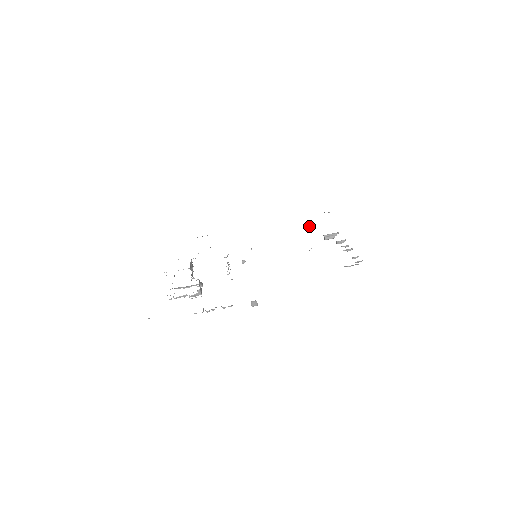
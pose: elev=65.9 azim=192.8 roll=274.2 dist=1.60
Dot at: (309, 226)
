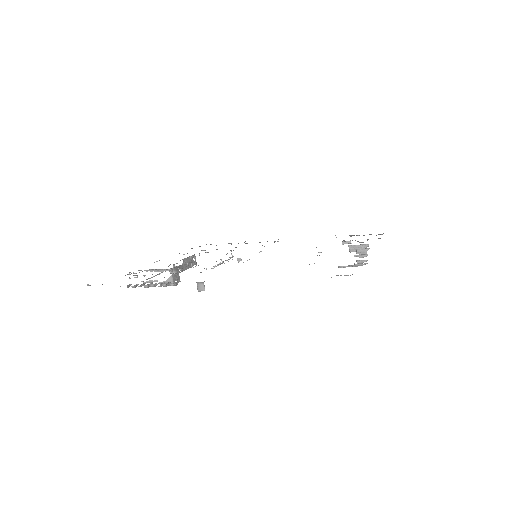
Dot at: occluded
